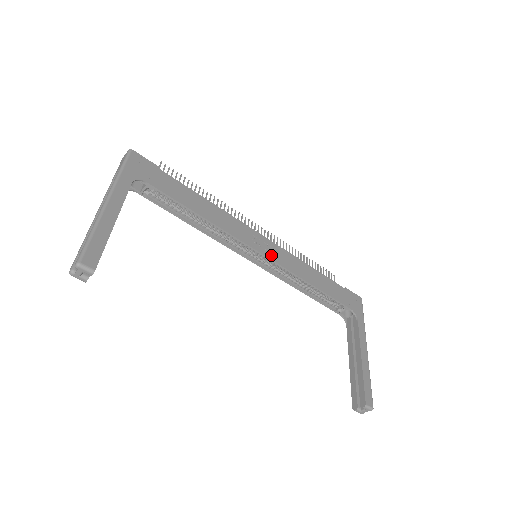
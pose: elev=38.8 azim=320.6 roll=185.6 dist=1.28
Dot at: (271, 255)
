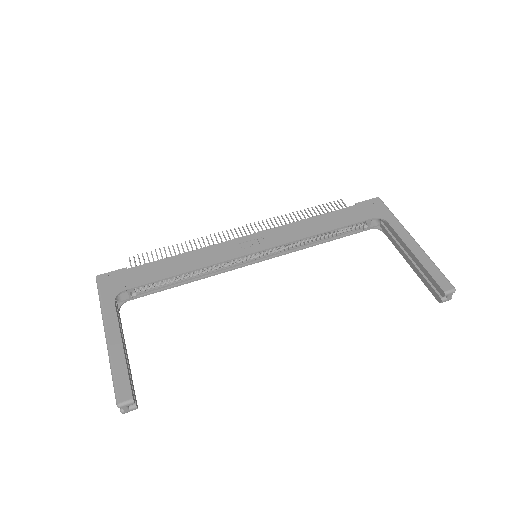
Dot at: (266, 245)
